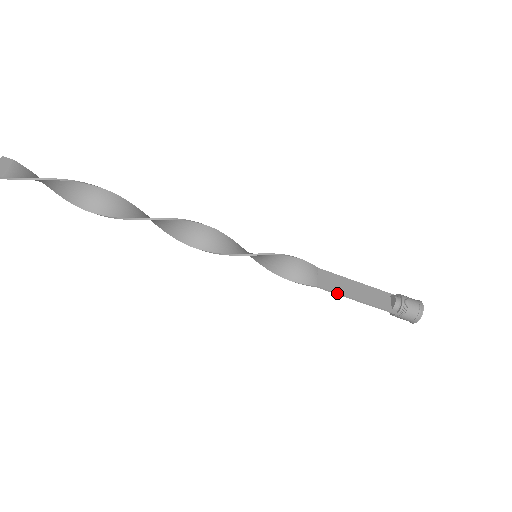
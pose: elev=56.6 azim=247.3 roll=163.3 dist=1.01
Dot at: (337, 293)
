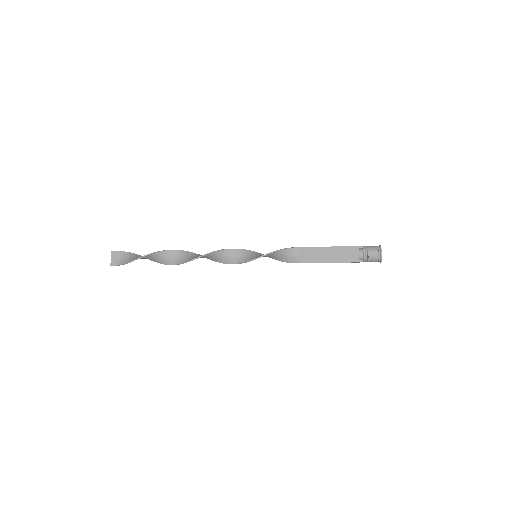
Dot at: occluded
